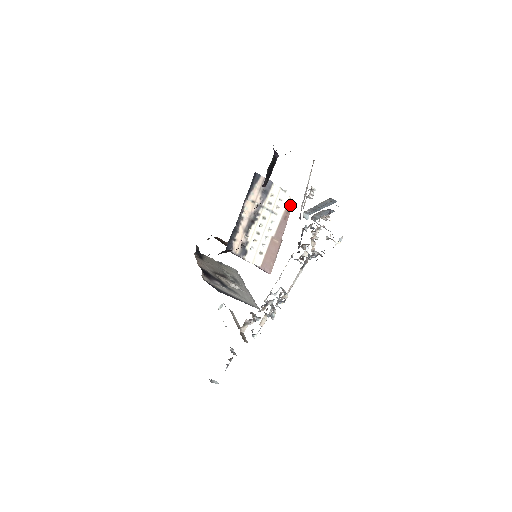
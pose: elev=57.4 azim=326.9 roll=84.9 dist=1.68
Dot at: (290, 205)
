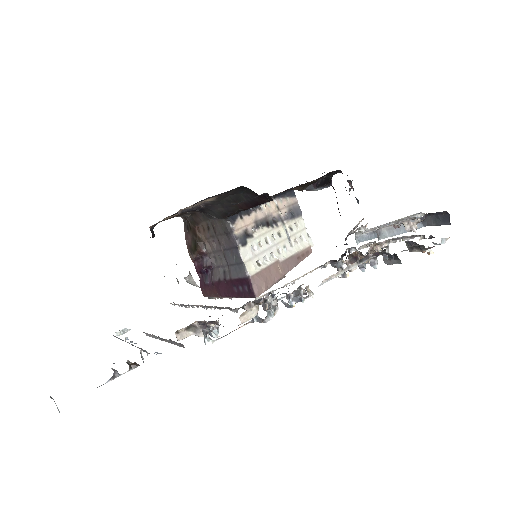
Dot at: (308, 252)
